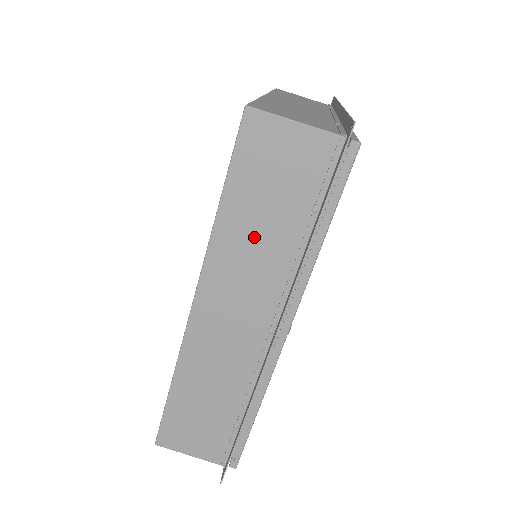
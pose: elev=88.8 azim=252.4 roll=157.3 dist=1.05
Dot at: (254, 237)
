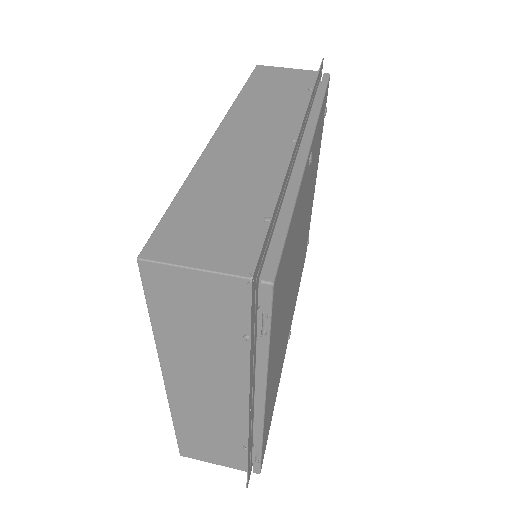
Dot at: (269, 100)
